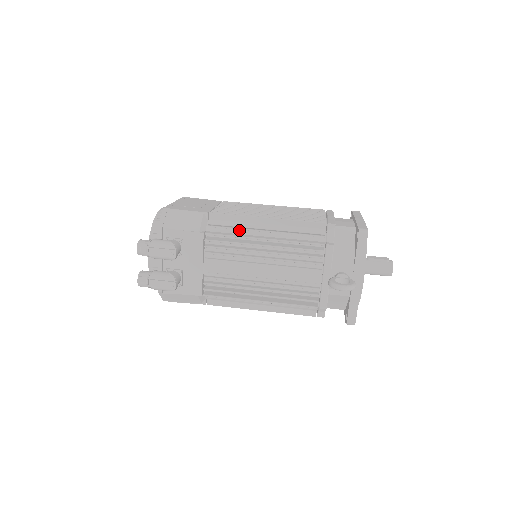
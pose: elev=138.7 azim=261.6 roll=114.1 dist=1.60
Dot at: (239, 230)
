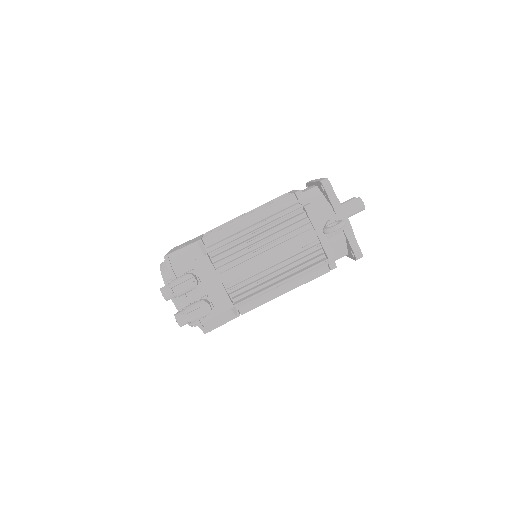
Dot at: (233, 237)
